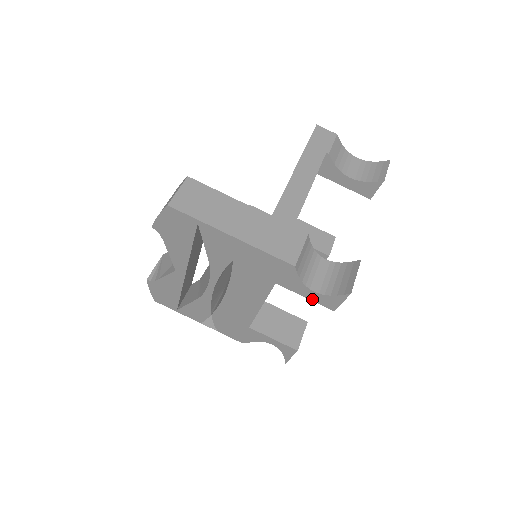
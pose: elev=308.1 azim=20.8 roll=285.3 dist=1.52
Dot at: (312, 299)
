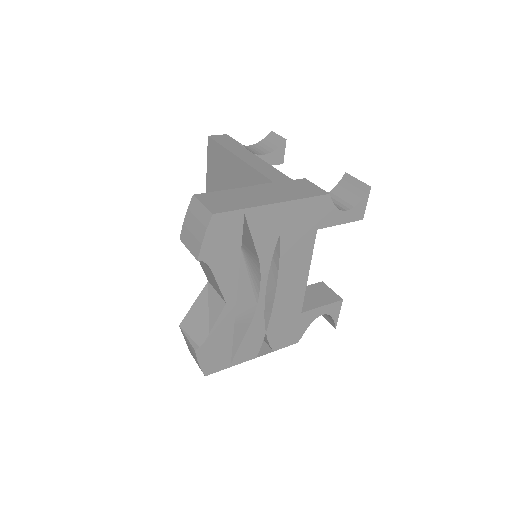
Dot at: (346, 221)
